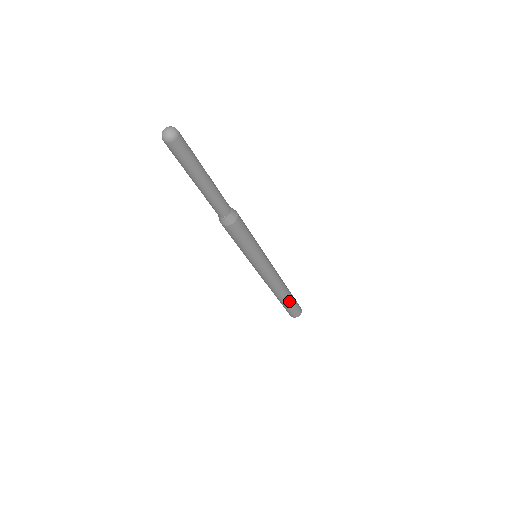
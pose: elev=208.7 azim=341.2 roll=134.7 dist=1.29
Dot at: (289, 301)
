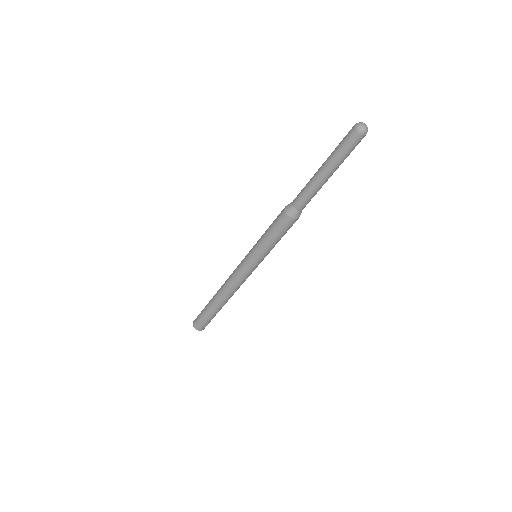
Dot at: occluded
